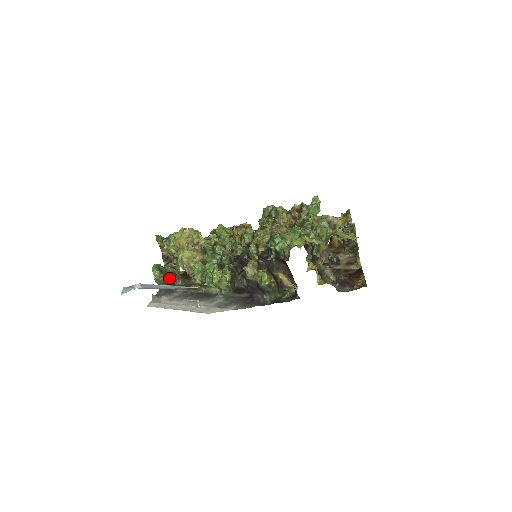
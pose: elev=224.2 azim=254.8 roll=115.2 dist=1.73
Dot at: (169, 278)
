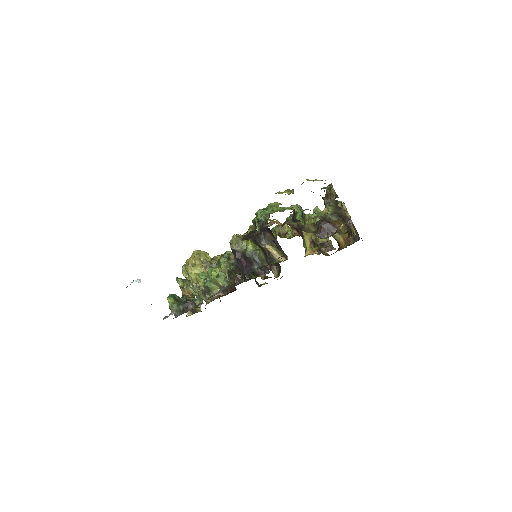
Dot at: (182, 304)
